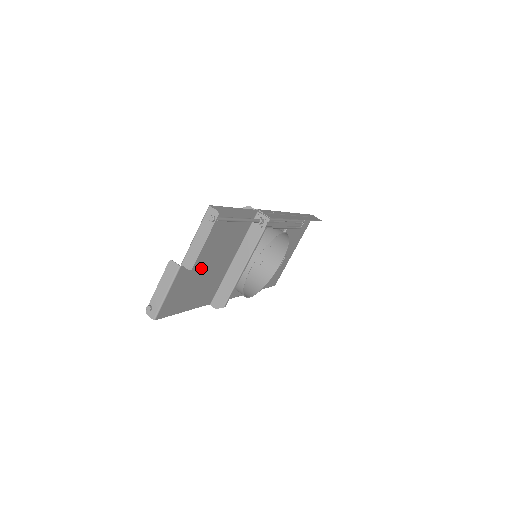
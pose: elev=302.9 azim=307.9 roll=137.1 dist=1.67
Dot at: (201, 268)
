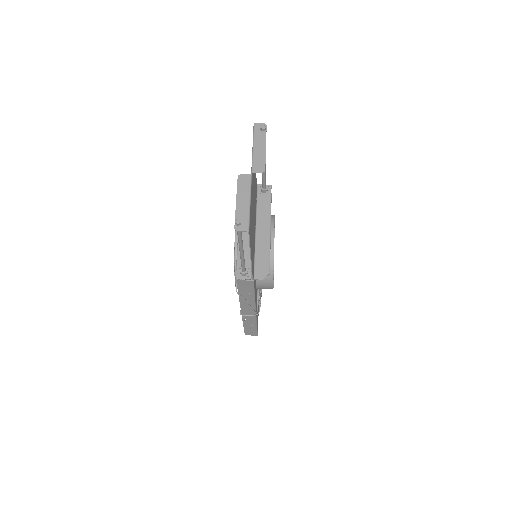
Dot at: occluded
